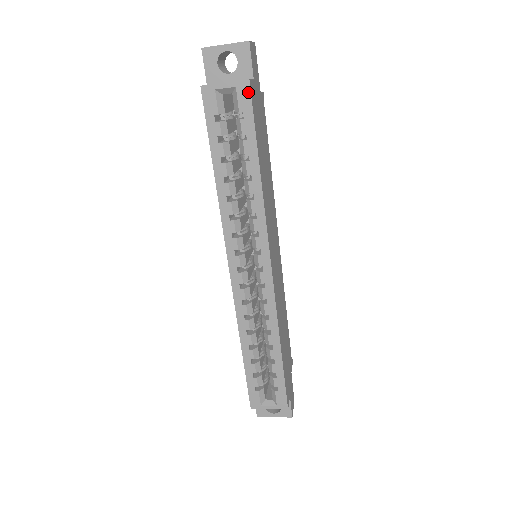
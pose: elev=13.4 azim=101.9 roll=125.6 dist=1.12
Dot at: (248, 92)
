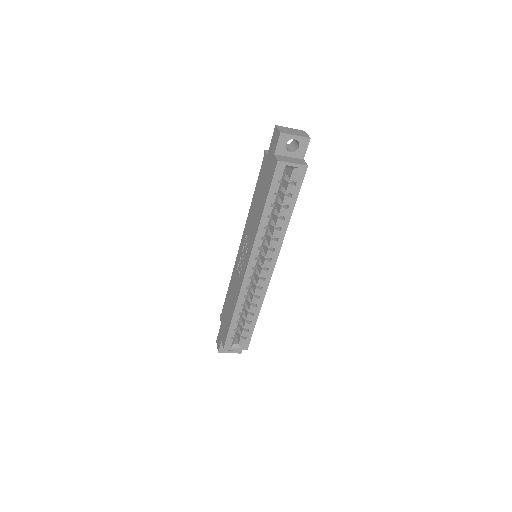
Dot at: (304, 172)
